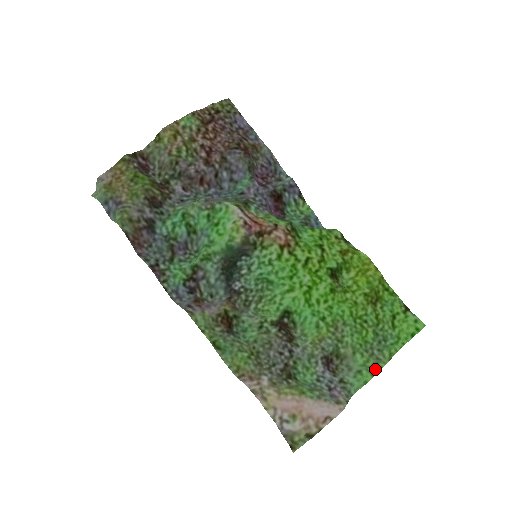
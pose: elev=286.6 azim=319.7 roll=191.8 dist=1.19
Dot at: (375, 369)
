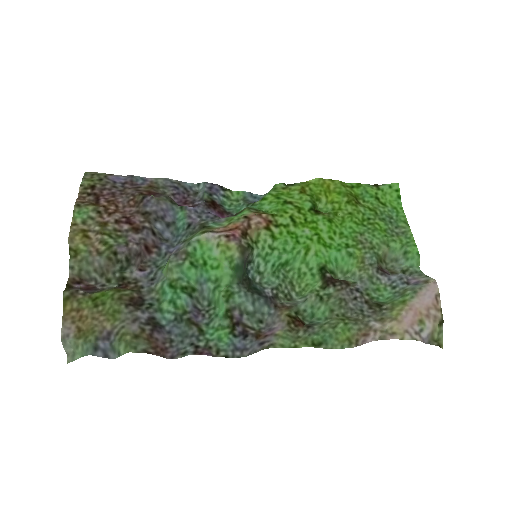
Dot at: (411, 240)
